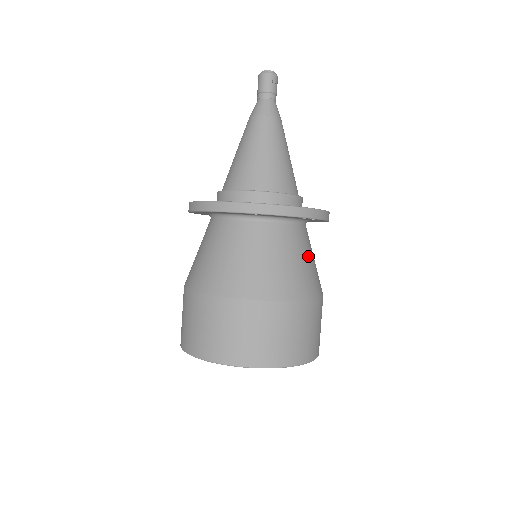
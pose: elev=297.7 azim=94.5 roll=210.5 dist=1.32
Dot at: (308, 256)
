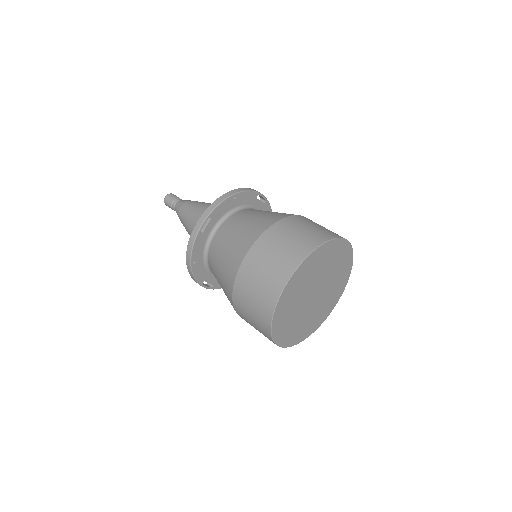
Dot at: occluded
